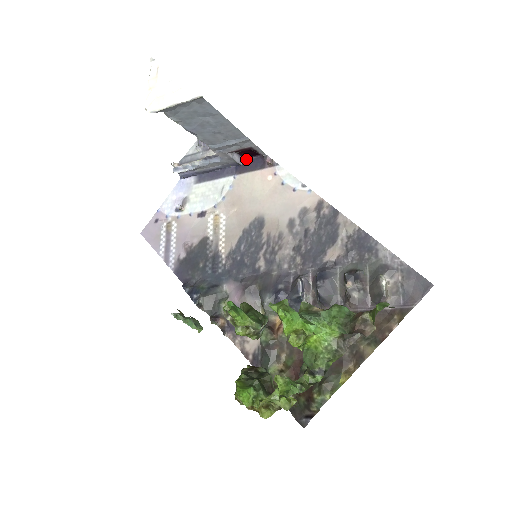
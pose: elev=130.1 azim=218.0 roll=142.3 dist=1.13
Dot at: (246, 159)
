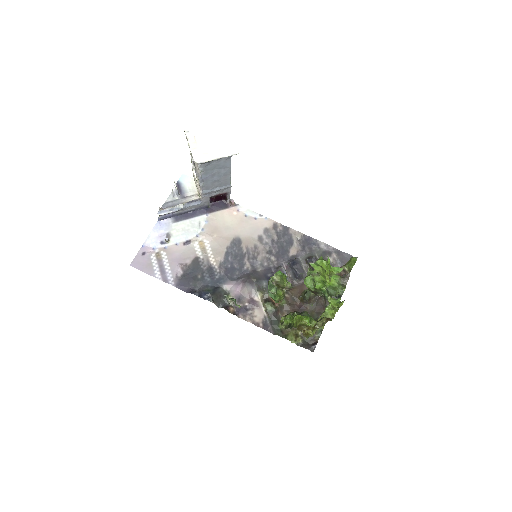
Dot at: (212, 203)
